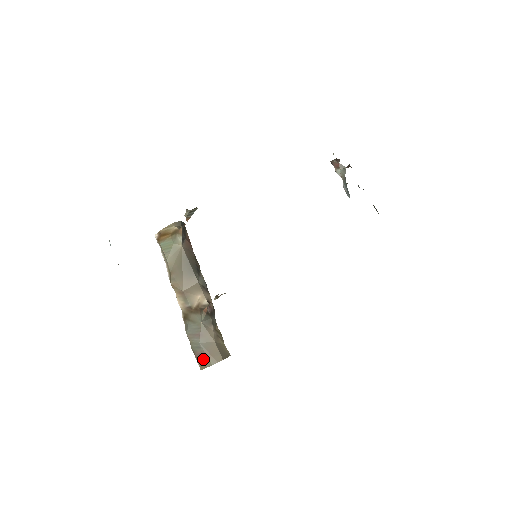
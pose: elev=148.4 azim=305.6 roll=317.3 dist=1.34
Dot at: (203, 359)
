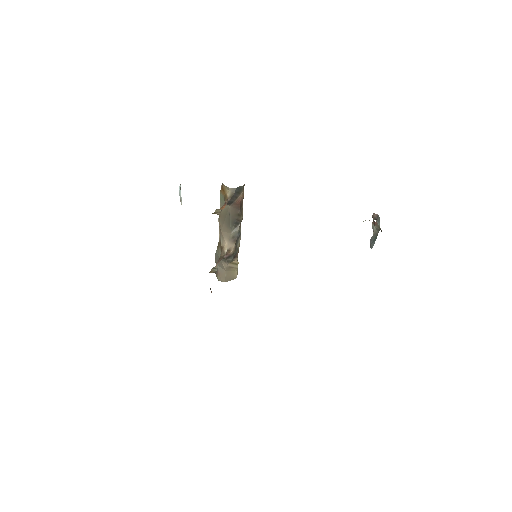
Dot at: (217, 273)
